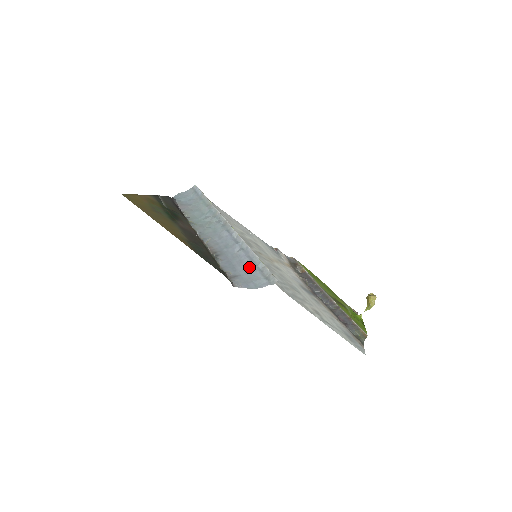
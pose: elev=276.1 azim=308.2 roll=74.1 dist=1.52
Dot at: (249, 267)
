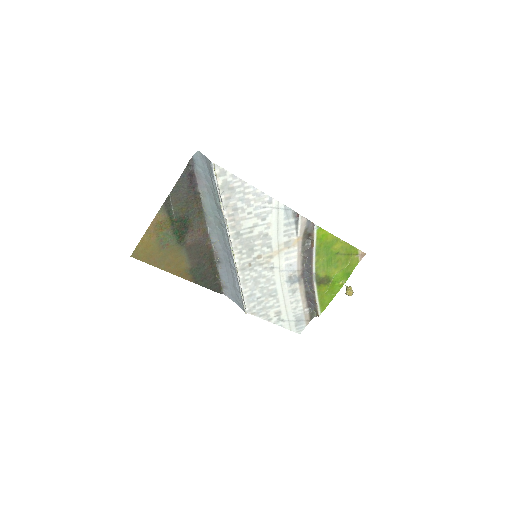
Dot at: (235, 288)
